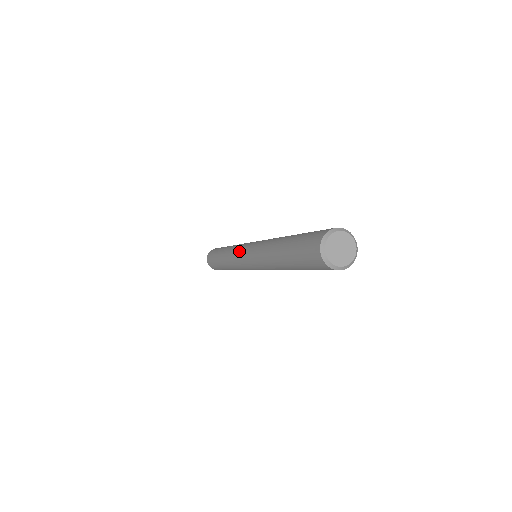
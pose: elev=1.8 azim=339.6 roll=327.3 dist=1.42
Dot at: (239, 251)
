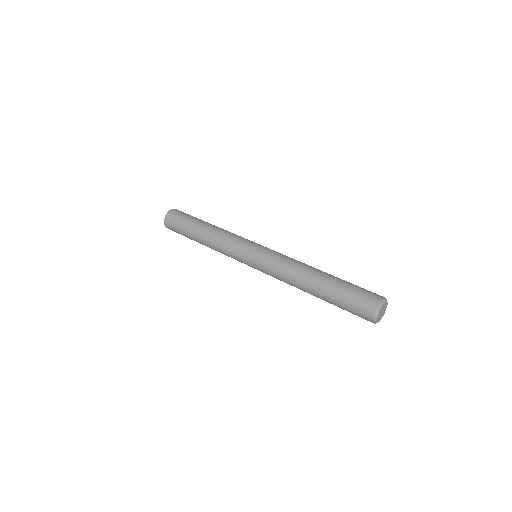
Dot at: (246, 244)
